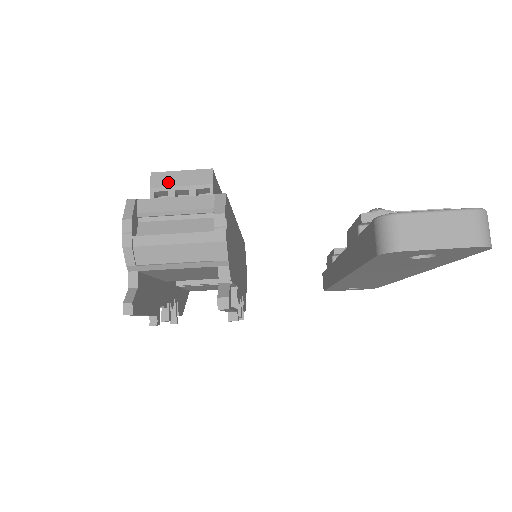
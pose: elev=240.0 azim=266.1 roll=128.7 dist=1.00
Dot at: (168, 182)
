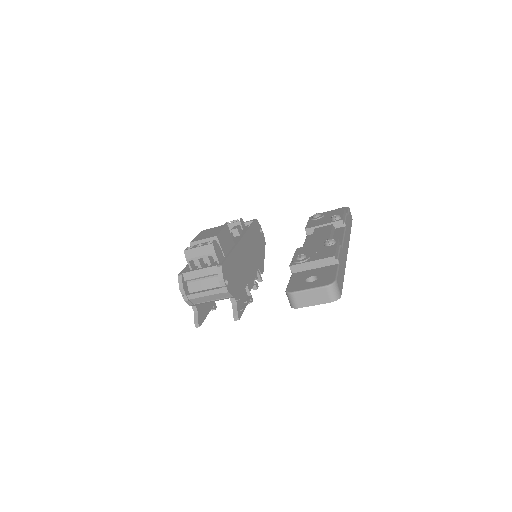
Dot at: (193, 255)
